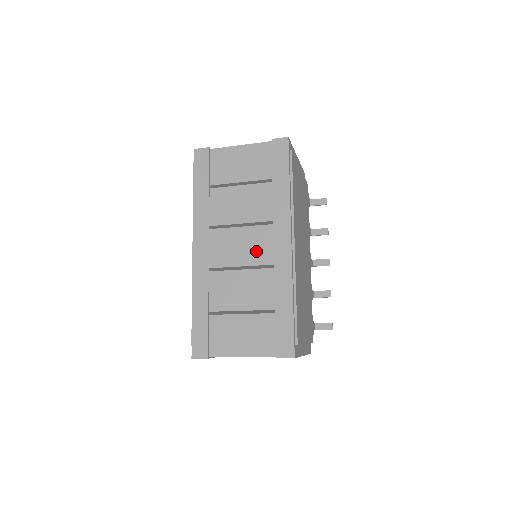
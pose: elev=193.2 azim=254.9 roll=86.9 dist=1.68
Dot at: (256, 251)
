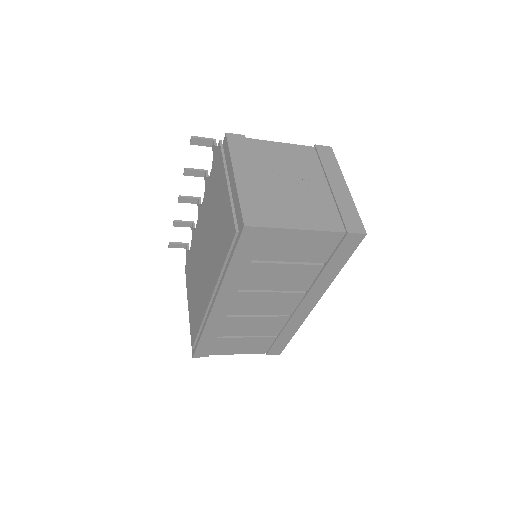
Dot at: (279, 307)
